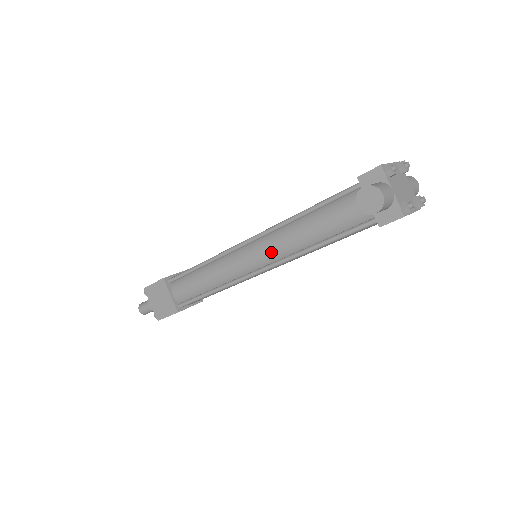
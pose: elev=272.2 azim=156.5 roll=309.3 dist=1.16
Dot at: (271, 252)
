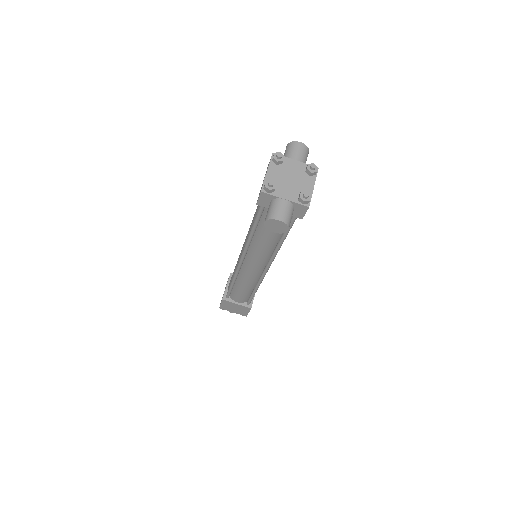
Dot at: (260, 259)
